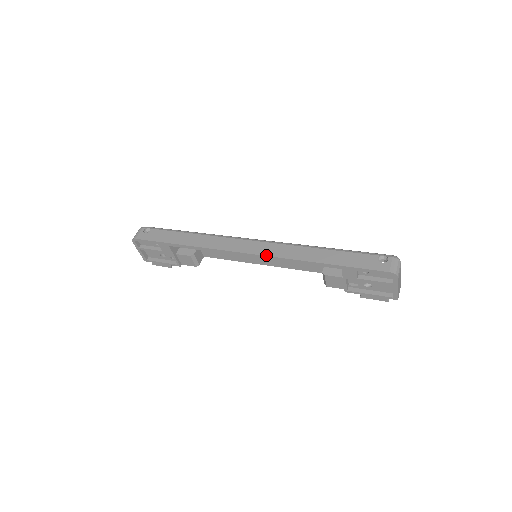
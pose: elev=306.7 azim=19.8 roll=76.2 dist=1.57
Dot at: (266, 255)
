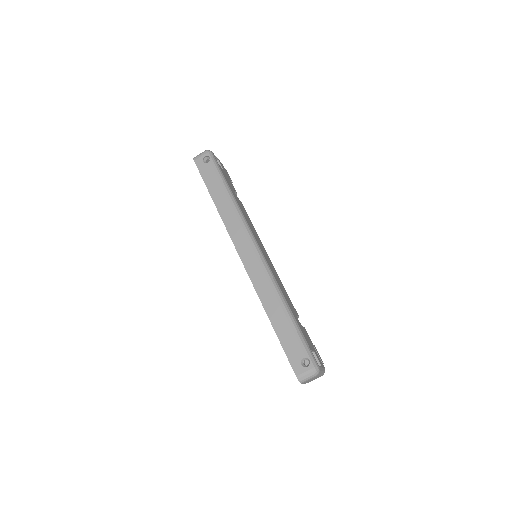
Dot at: (248, 273)
